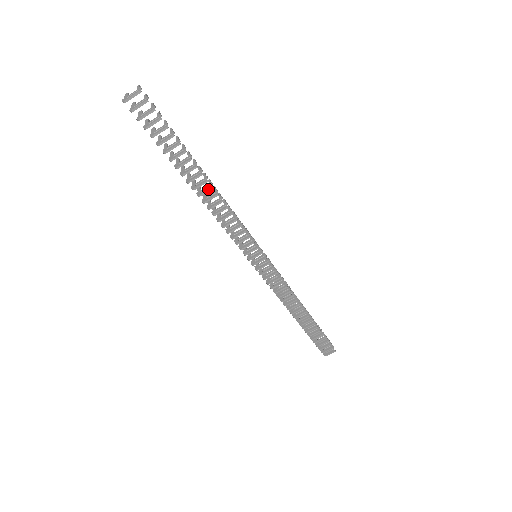
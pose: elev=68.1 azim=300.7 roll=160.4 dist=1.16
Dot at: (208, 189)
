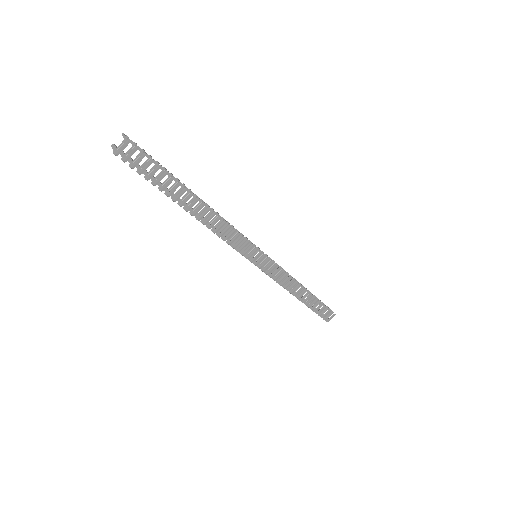
Dot at: (206, 211)
